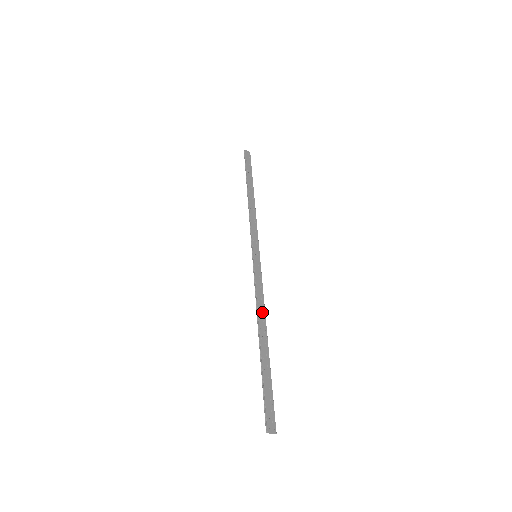
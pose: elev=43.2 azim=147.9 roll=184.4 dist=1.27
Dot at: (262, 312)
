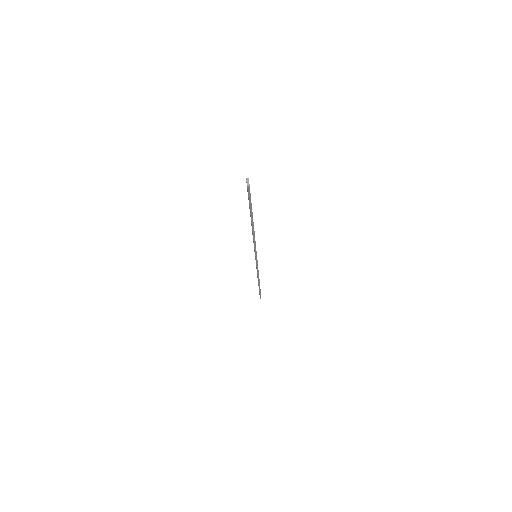
Dot at: occluded
